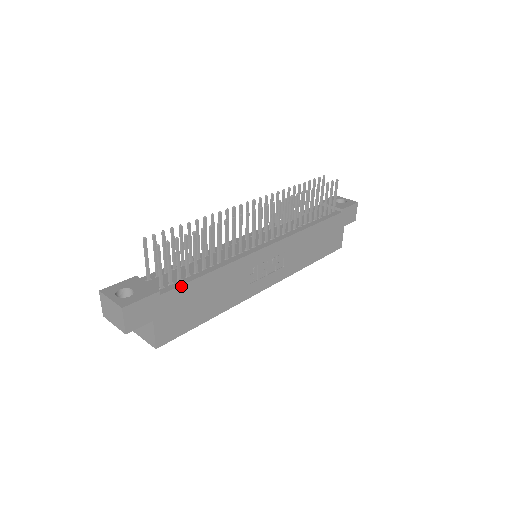
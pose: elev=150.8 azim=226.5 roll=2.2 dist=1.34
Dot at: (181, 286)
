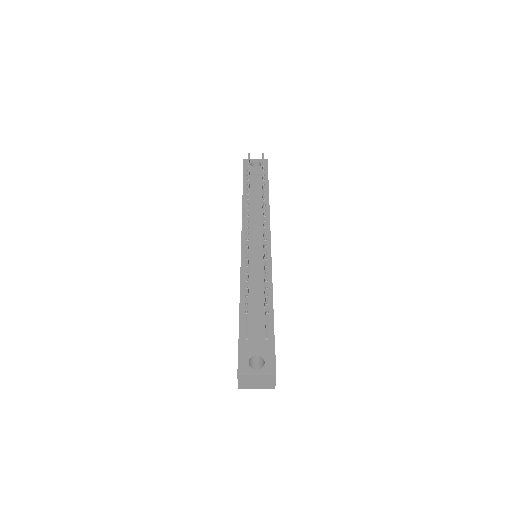
Dot at: occluded
